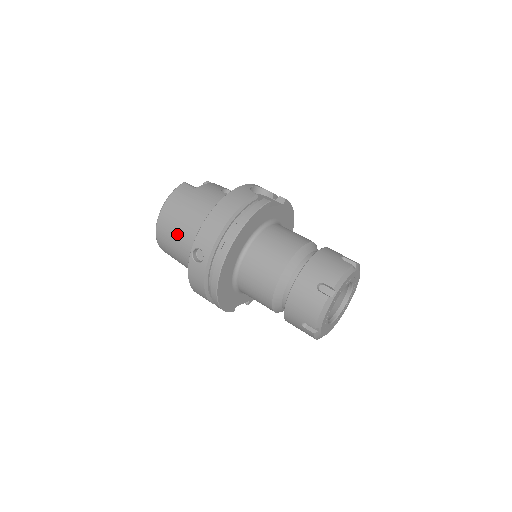
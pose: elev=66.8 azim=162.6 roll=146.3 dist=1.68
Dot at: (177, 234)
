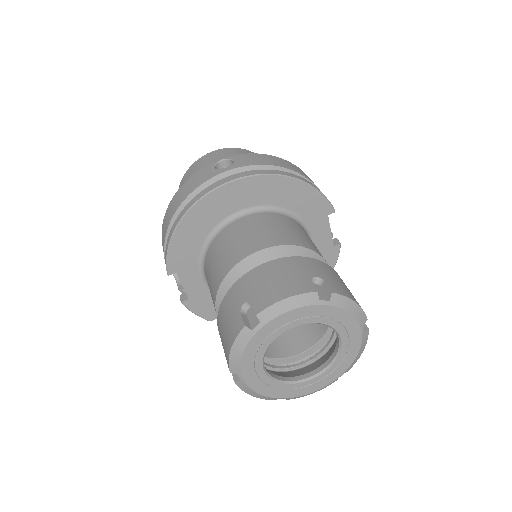
Dot at: occluded
